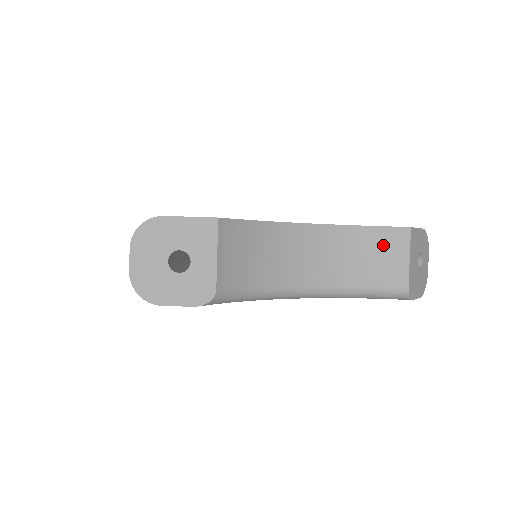
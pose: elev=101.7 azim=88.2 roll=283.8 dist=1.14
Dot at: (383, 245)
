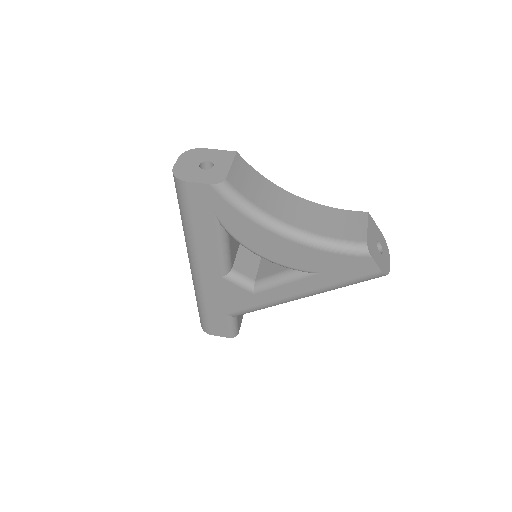
Dot at: (348, 219)
